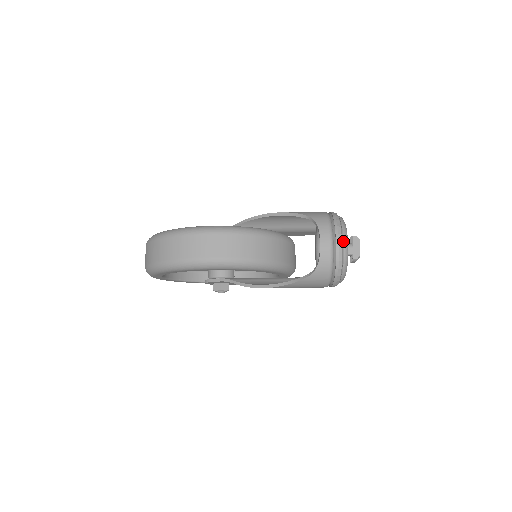
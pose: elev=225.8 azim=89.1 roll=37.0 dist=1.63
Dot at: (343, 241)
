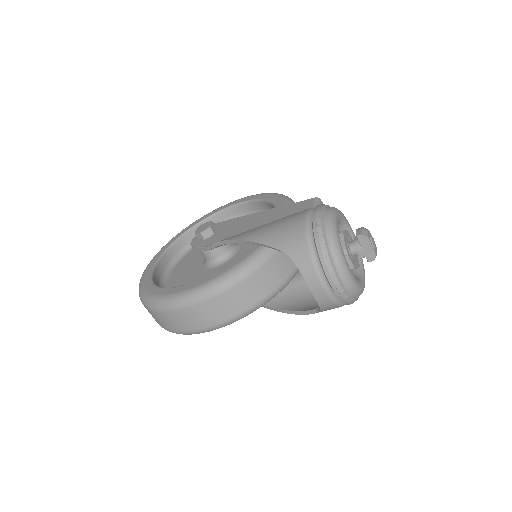
Dot at: (340, 278)
